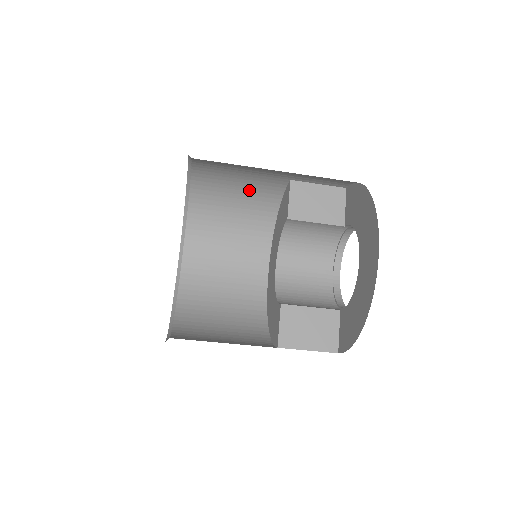
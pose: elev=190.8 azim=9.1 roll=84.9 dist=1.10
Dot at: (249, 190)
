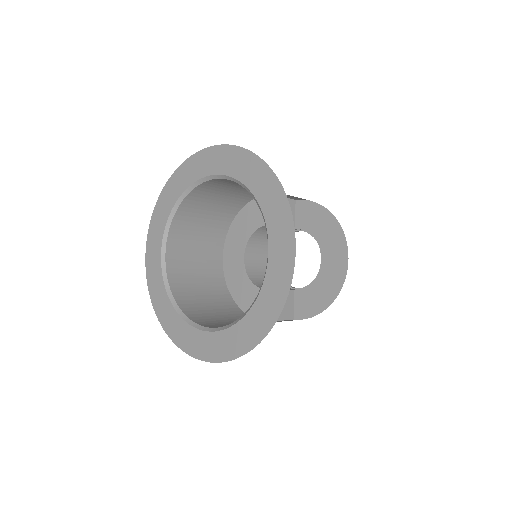
Dot at: (232, 196)
